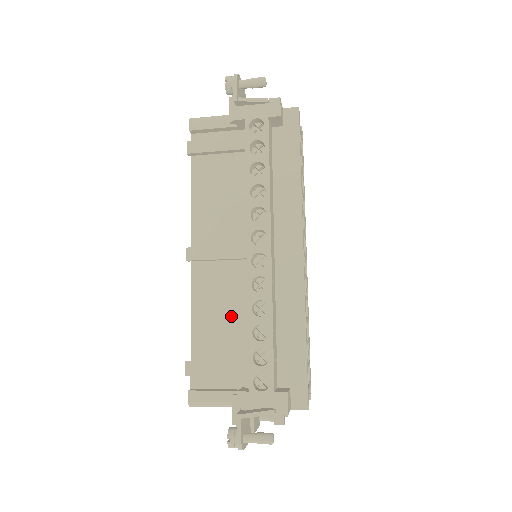
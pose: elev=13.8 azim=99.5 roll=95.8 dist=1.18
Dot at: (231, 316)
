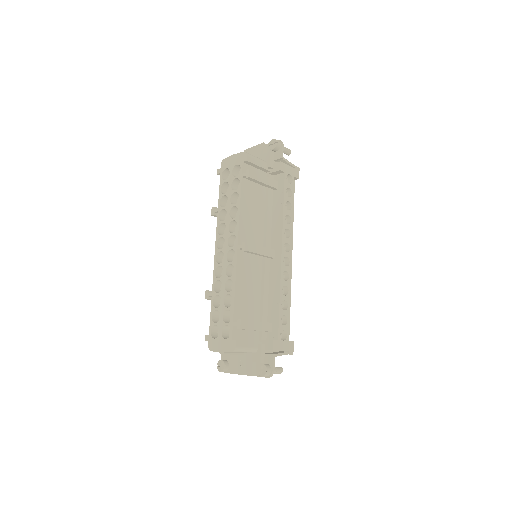
Dot at: (256, 293)
